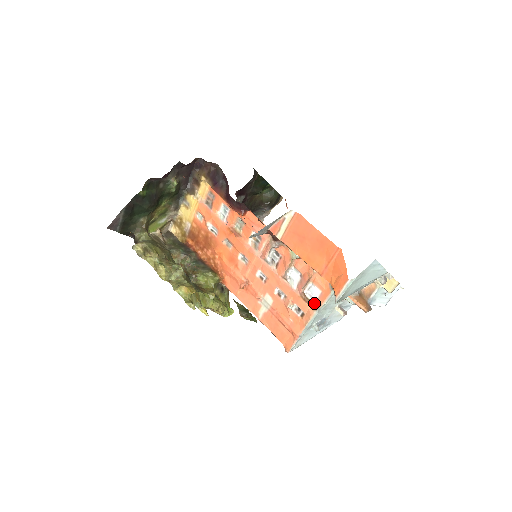
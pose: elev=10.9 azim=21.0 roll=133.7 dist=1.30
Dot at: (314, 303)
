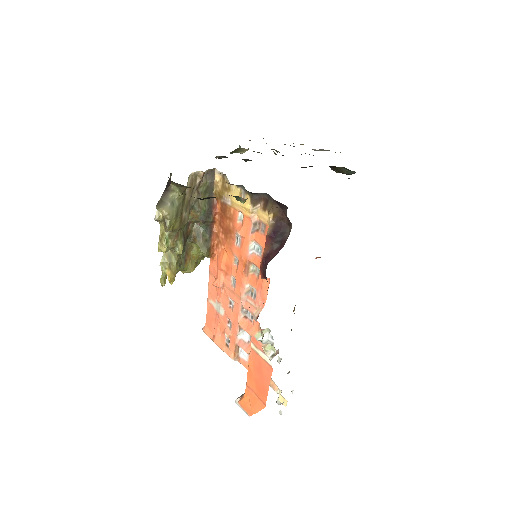
Dot at: (238, 356)
